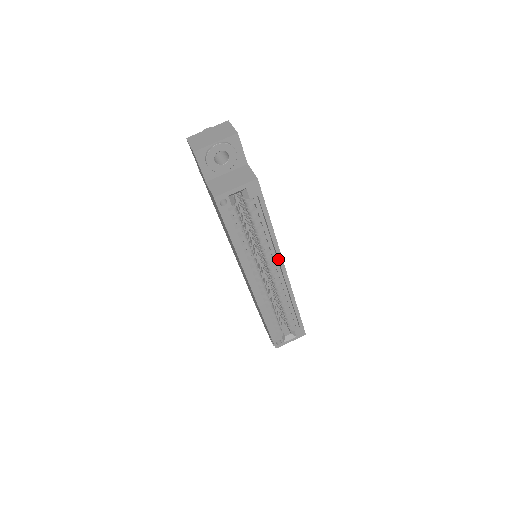
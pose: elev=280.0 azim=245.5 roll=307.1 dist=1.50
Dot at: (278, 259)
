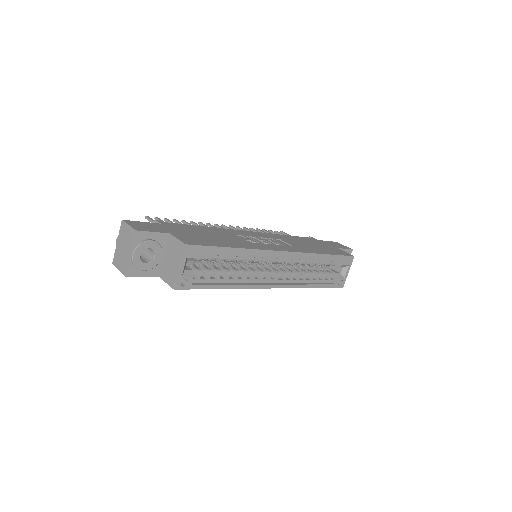
Dot at: occluded
